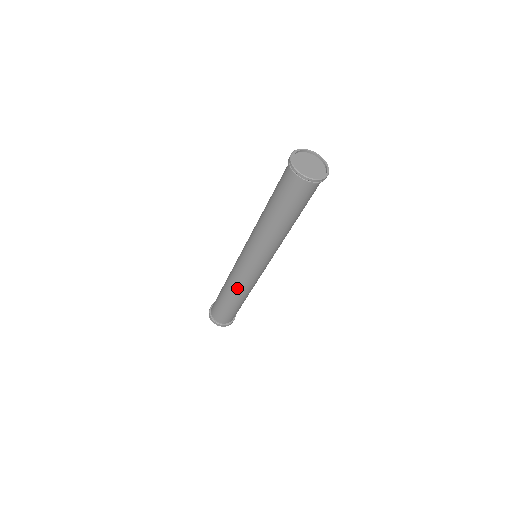
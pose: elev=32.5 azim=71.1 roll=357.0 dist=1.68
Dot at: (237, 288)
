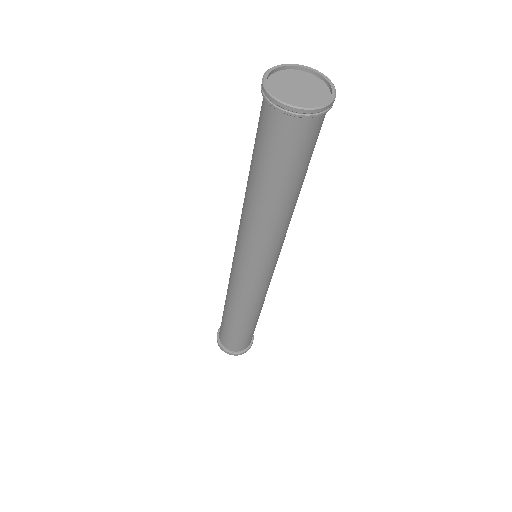
Dot at: (239, 305)
